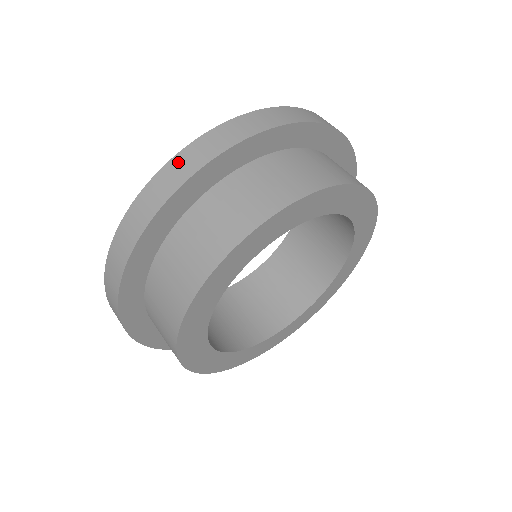
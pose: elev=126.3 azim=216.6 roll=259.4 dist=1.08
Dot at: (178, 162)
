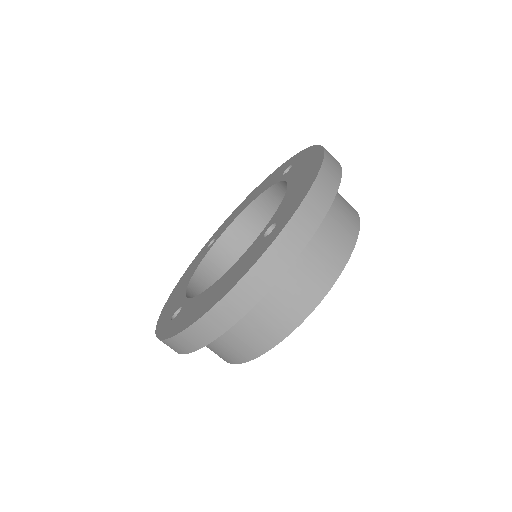
Dot at: (191, 334)
